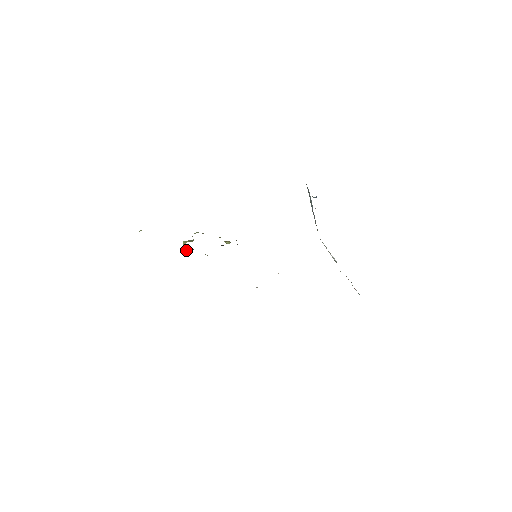
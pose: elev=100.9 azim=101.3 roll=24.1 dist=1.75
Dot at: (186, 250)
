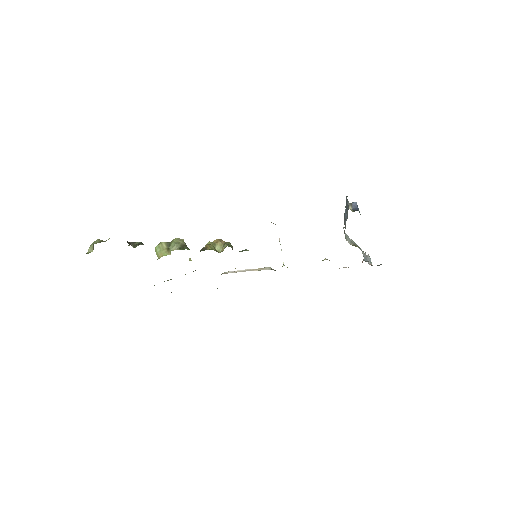
Dot at: occluded
